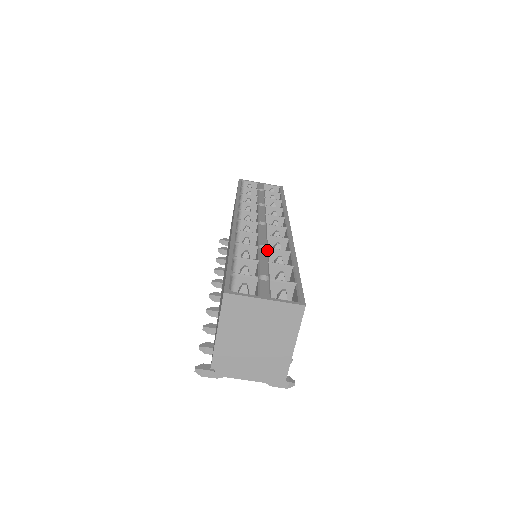
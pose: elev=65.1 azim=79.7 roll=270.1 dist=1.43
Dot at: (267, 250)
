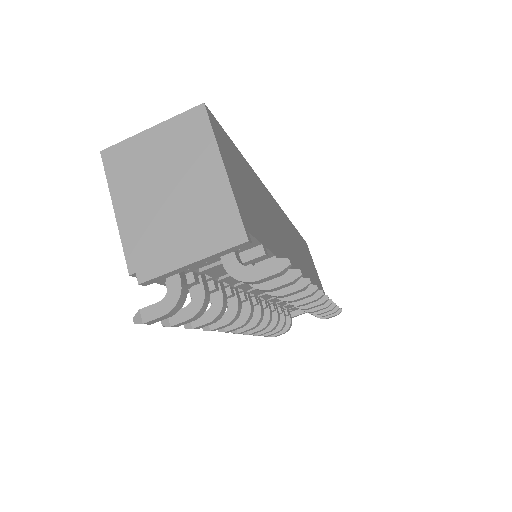
Dot at: occluded
